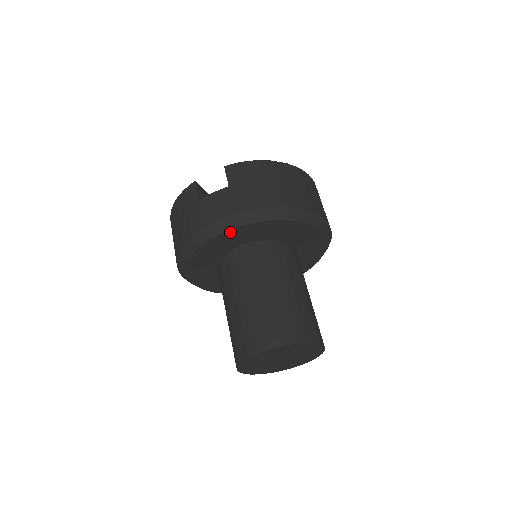
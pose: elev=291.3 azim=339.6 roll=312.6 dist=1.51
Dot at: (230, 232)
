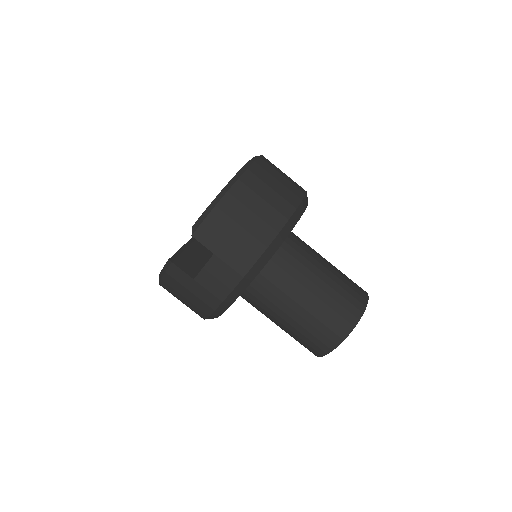
Dot at: (246, 287)
